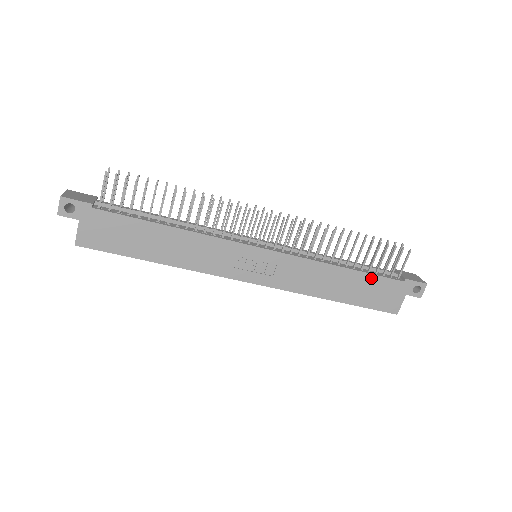
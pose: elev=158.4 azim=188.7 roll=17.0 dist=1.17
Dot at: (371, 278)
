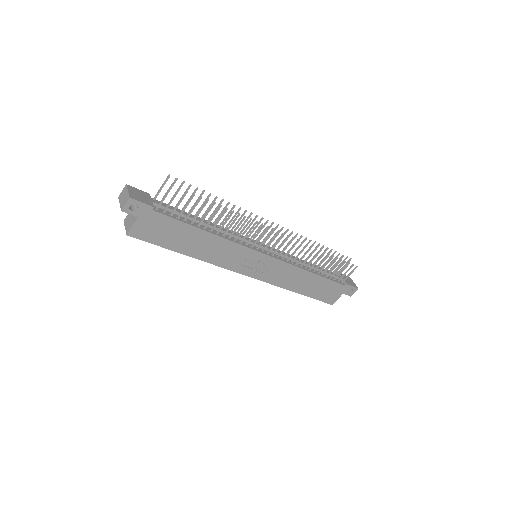
Dot at: (327, 281)
